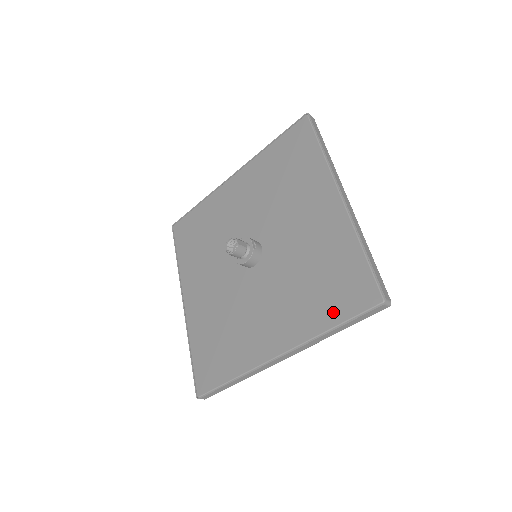
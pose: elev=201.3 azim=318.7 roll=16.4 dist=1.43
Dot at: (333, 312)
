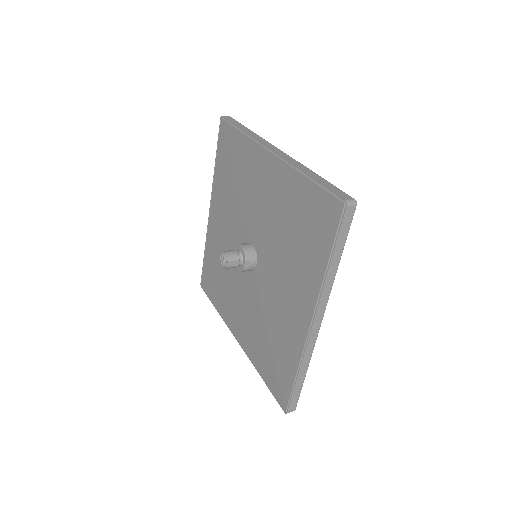
Dot at: (265, 371)
